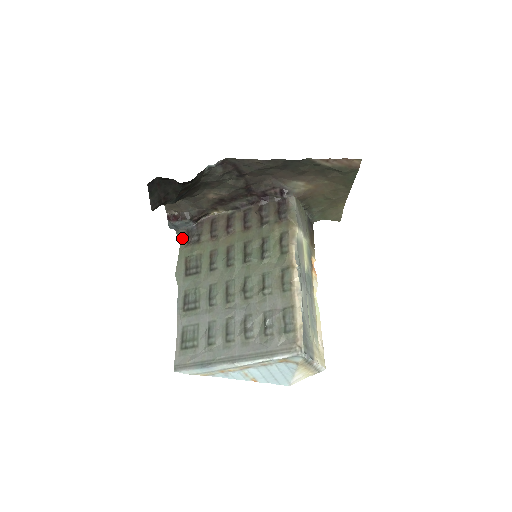
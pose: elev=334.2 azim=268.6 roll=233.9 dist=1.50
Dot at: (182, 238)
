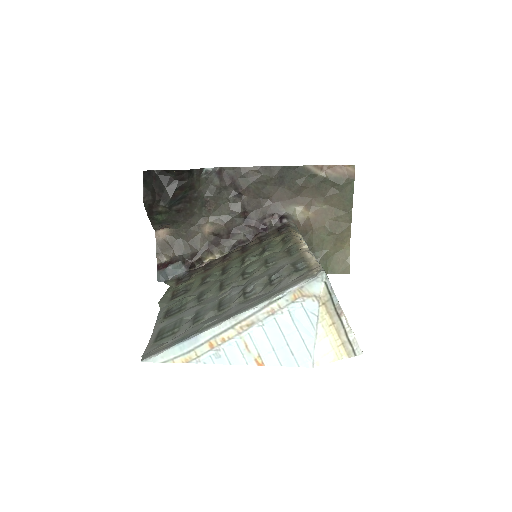
Dot at: (171, 284)
